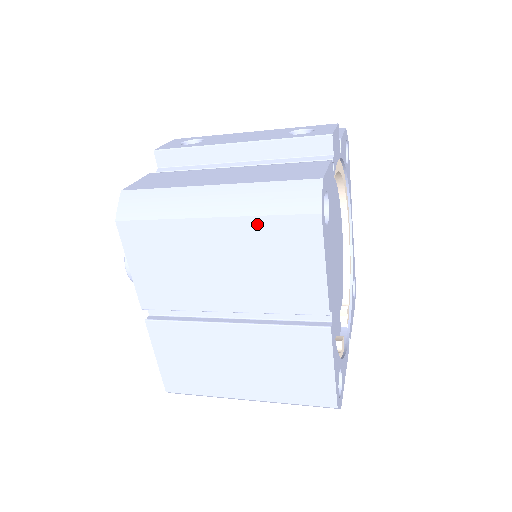
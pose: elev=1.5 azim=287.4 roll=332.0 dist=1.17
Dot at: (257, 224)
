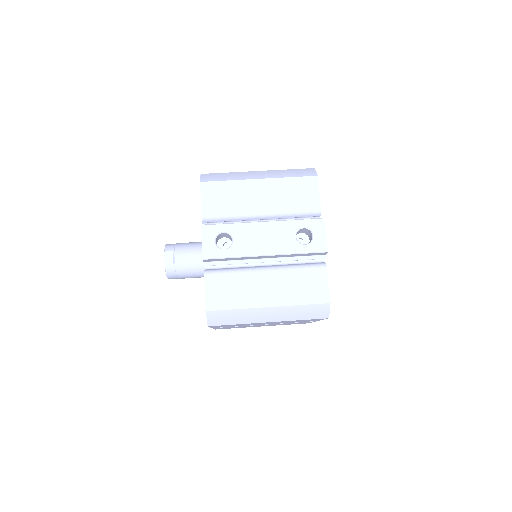
Dot at: occluded
